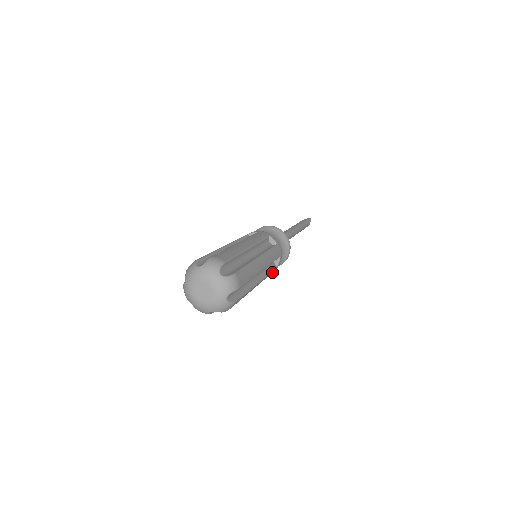
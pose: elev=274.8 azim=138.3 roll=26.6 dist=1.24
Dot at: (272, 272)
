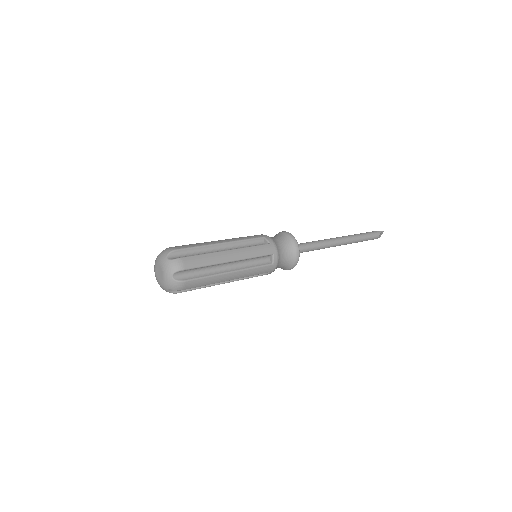
Dot at: (266, 268)
